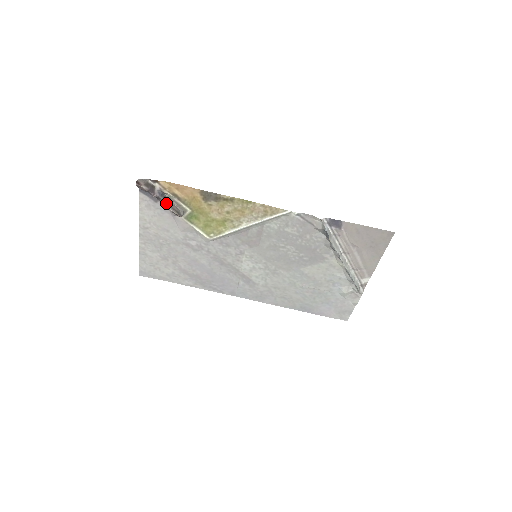
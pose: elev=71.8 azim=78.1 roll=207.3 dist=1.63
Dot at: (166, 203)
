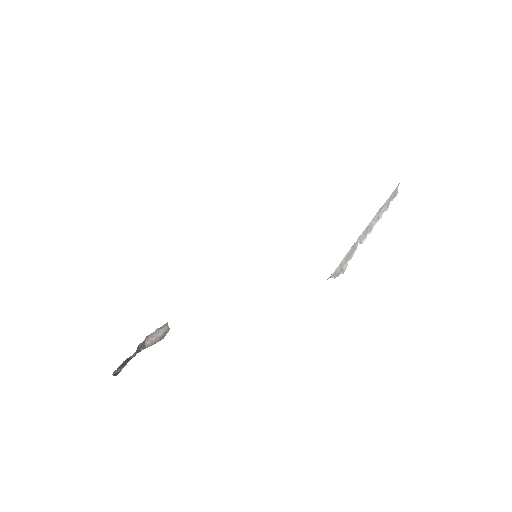
Dot at: (149, 345)
